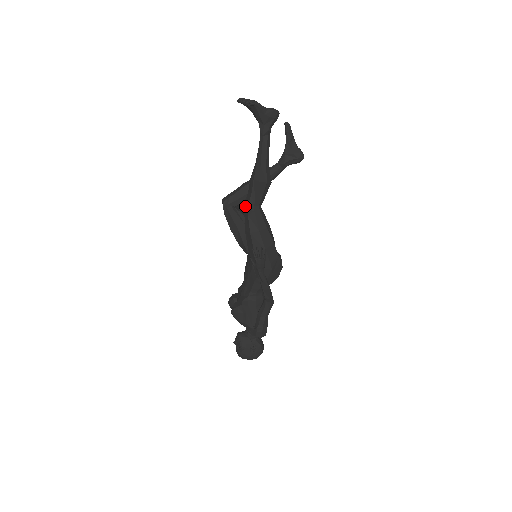
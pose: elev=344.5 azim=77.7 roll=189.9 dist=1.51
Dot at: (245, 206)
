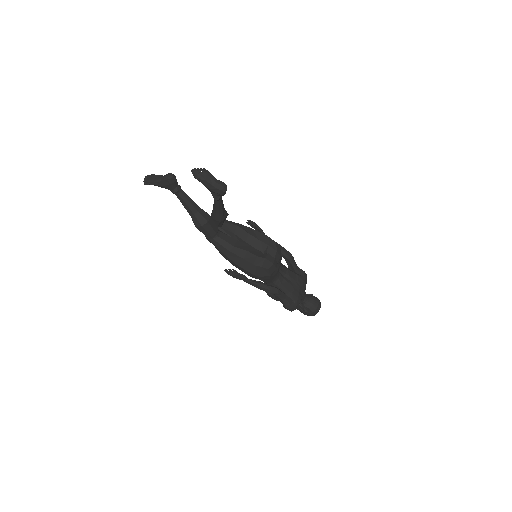
Dot at: occluded
